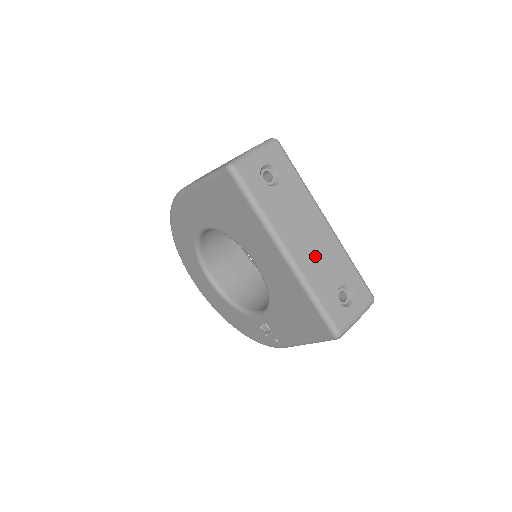
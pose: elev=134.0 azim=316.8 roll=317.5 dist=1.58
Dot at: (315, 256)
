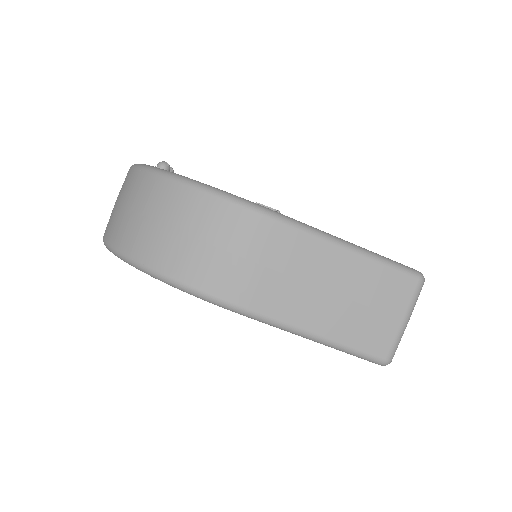
Dot at: occluded
